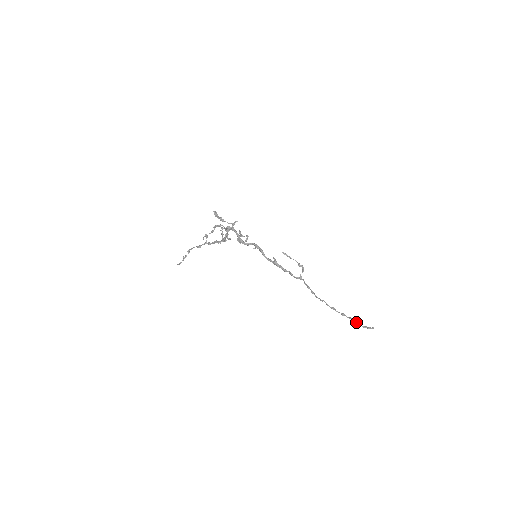
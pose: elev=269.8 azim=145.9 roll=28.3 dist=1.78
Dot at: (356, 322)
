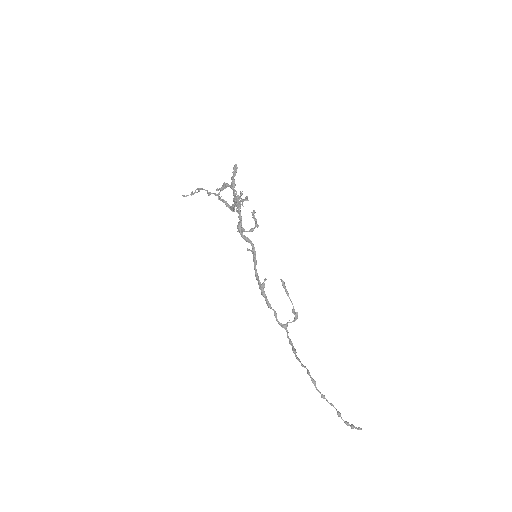
Dot at: (338, 412)
